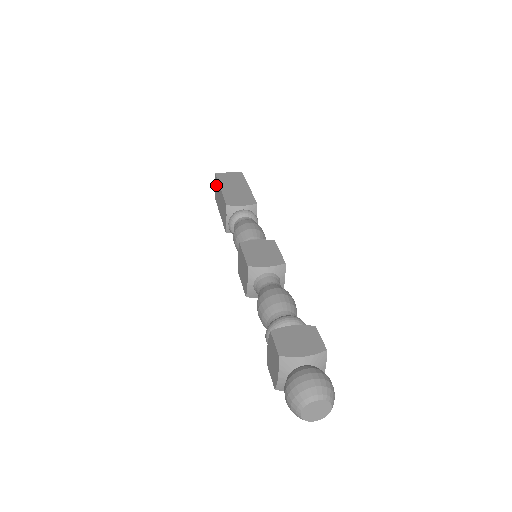
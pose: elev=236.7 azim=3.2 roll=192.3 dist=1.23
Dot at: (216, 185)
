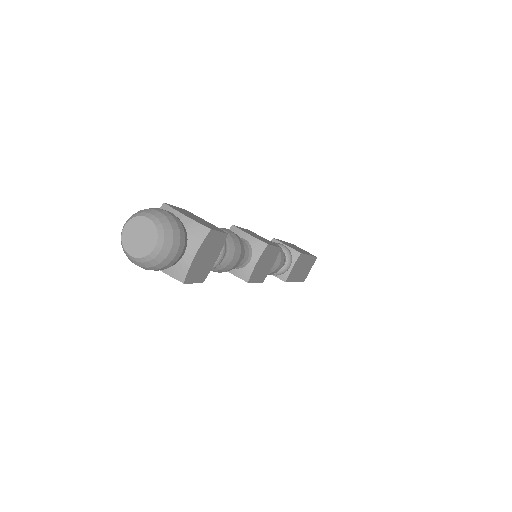
Dot at: occluded
